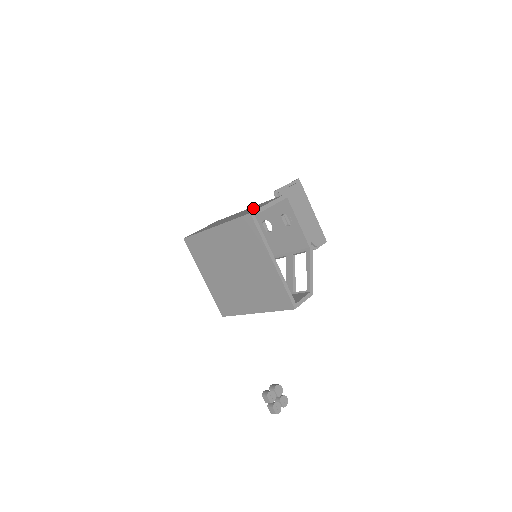
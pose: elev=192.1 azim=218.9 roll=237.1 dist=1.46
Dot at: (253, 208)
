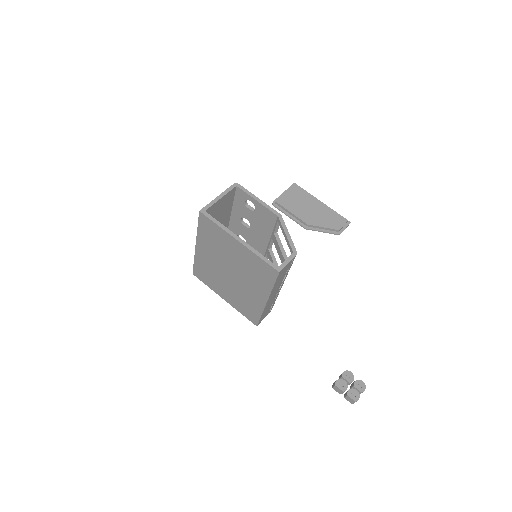
Dot at: occluded
